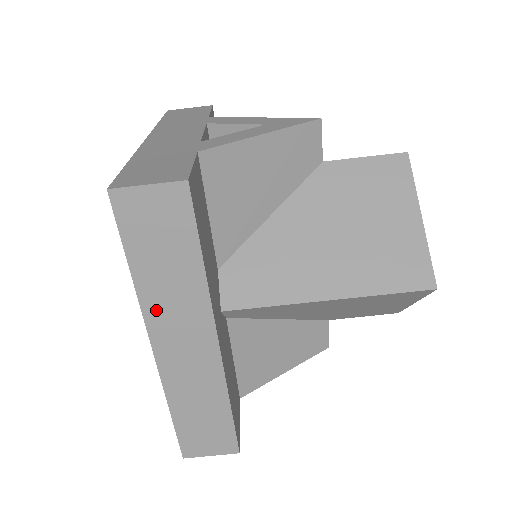
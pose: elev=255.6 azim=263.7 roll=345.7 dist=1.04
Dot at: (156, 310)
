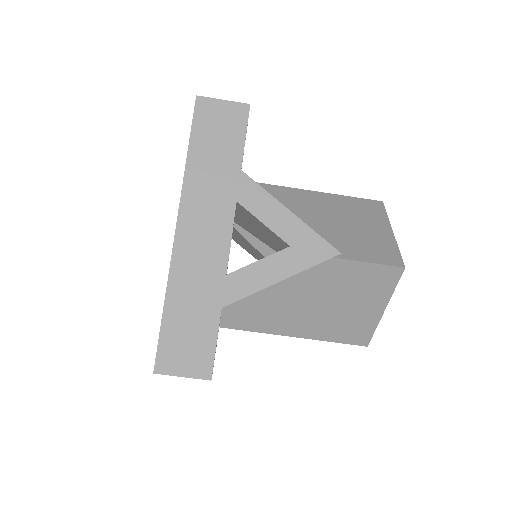
Dot at: occluded
